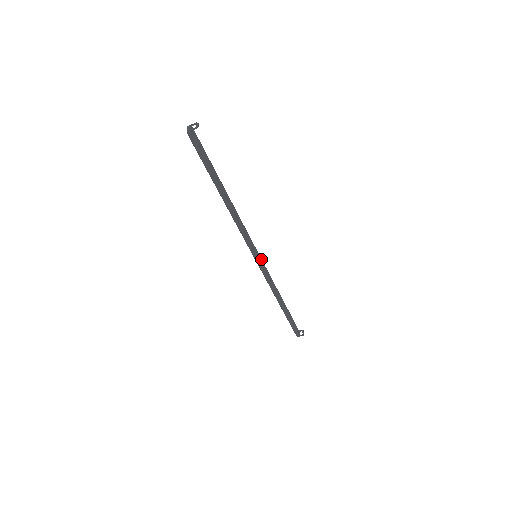
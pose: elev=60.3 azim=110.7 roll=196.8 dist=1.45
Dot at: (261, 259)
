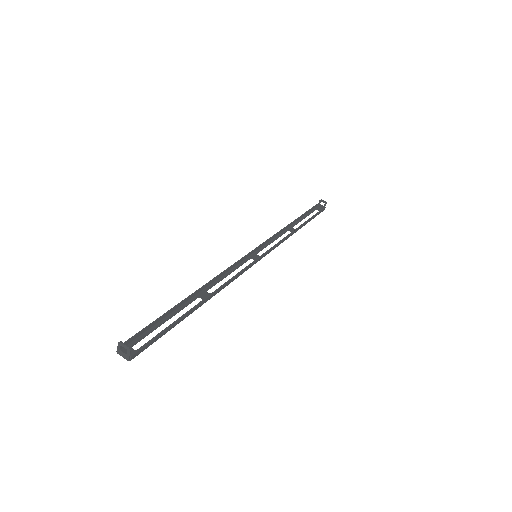
Dot at: (258, 247)
